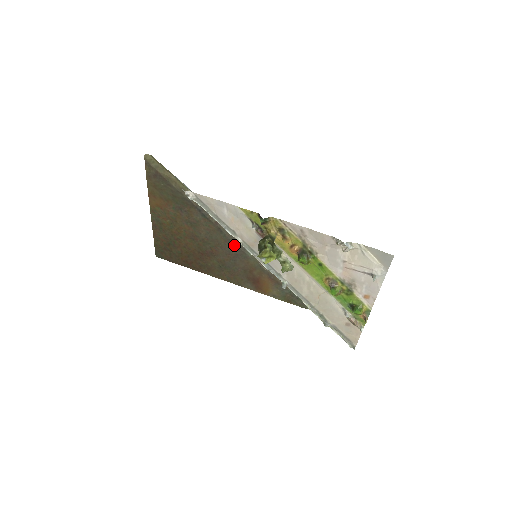
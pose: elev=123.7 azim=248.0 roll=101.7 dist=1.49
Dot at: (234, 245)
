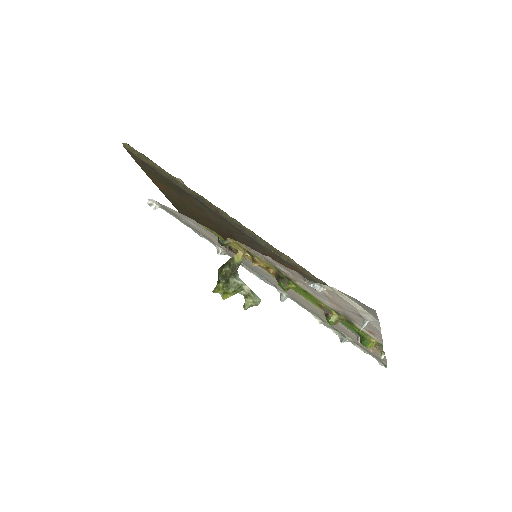
Dot at: (243, 233)
